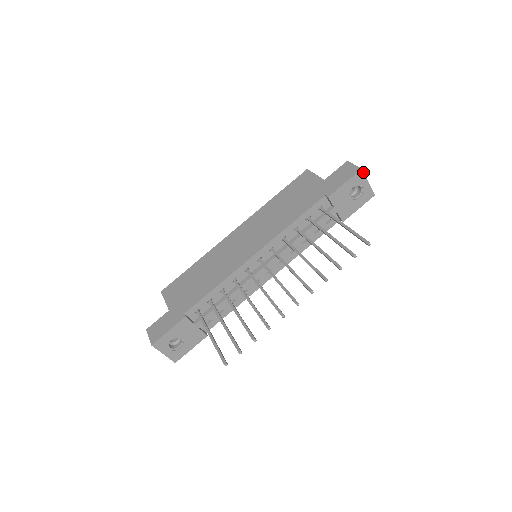
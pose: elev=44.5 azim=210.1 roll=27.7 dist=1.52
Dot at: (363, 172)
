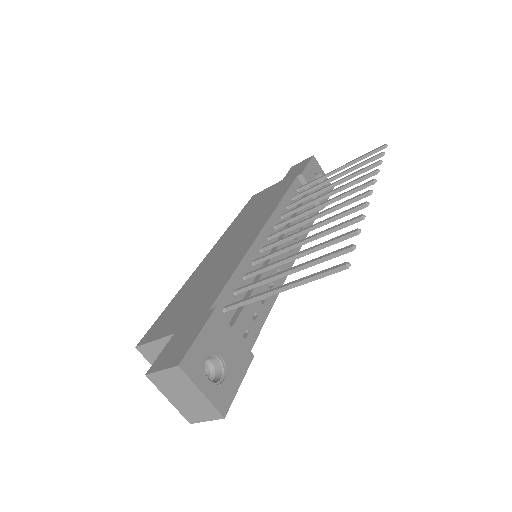
Dot at: (315, 159)
